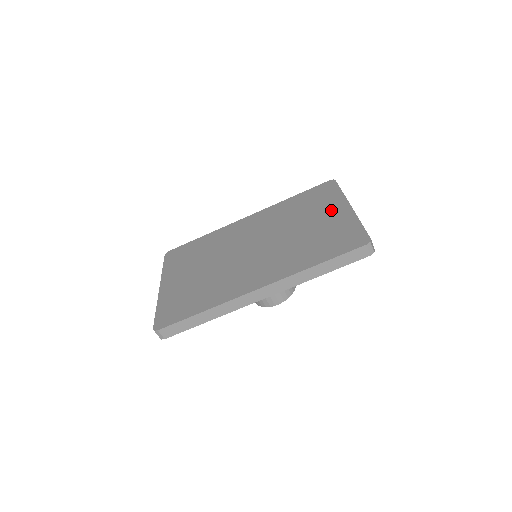
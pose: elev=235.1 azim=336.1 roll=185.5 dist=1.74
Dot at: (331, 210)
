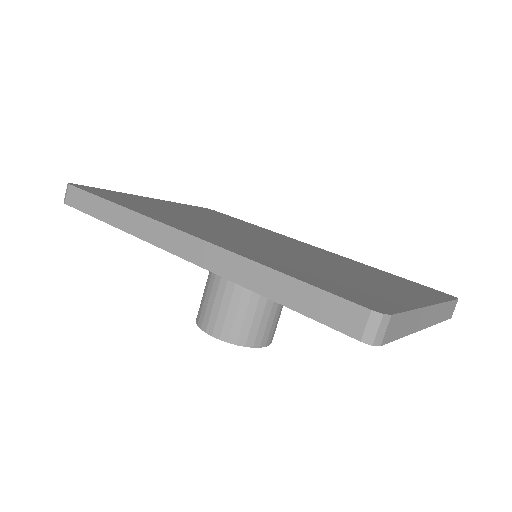
Dot at: (400, 289)
